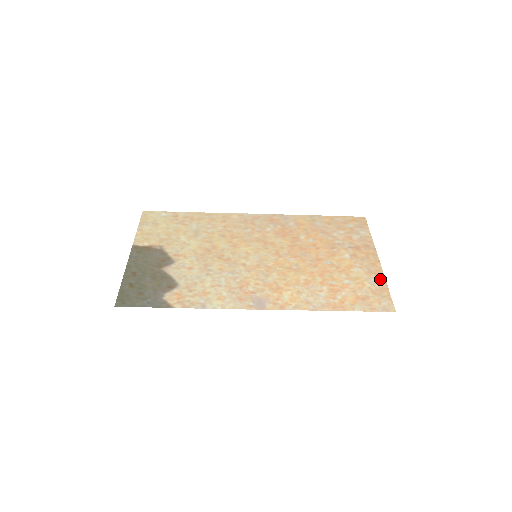
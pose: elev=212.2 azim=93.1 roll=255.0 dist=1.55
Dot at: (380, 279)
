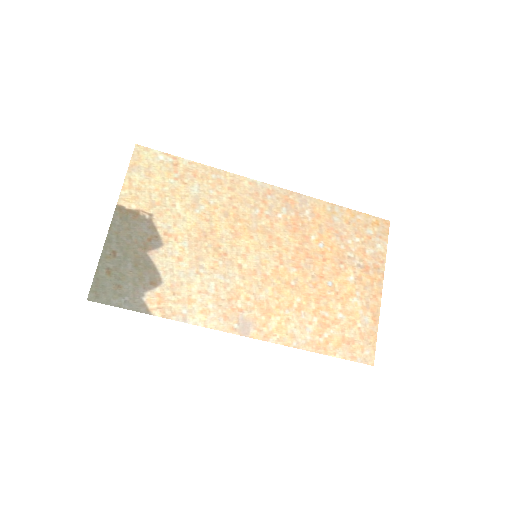
Dot at: (374, 319)
